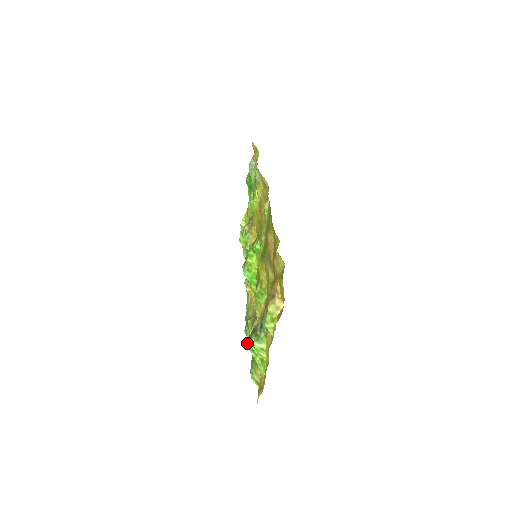
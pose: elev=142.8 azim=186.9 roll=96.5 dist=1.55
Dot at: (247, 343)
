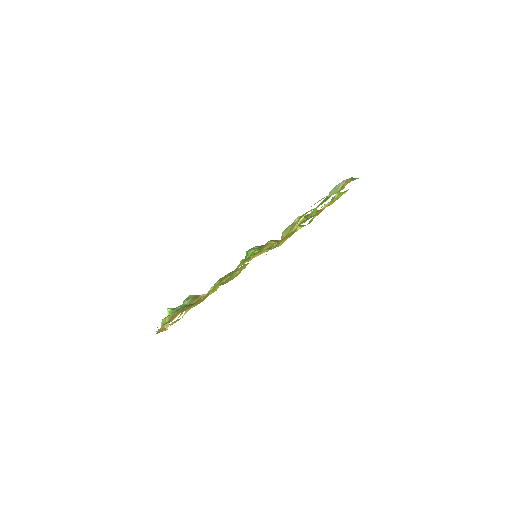
Dot at: (186, 298)
